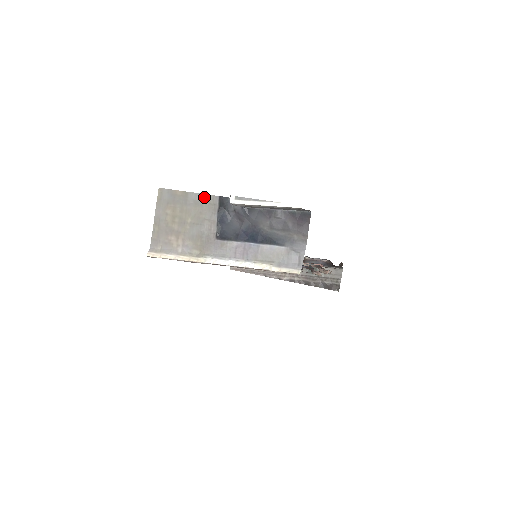
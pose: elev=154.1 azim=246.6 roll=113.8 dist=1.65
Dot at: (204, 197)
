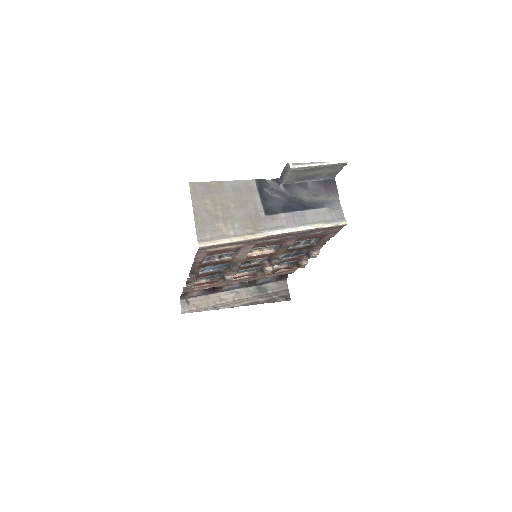
Dot at: (240, 183)
